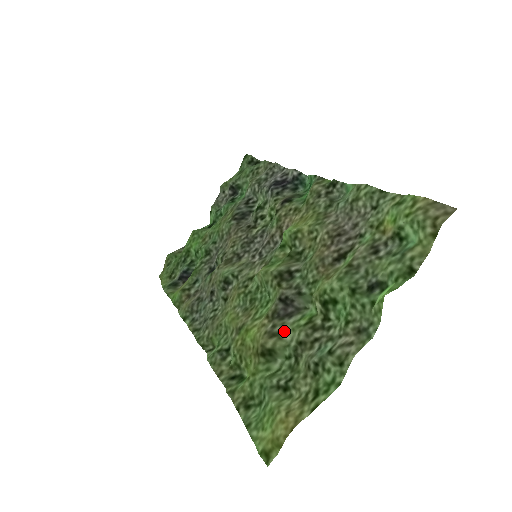
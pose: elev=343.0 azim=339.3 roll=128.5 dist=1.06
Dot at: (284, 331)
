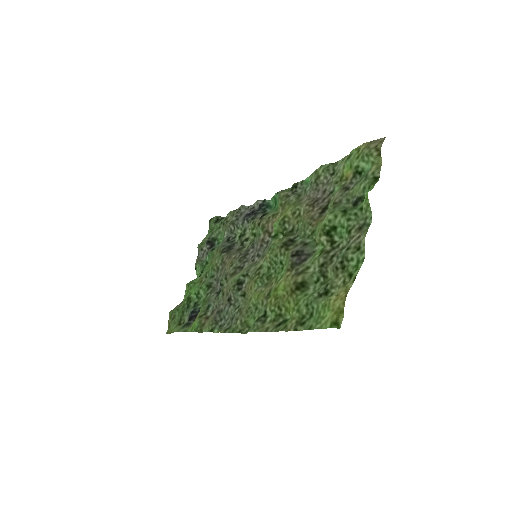
Dot at: (306, 268)
